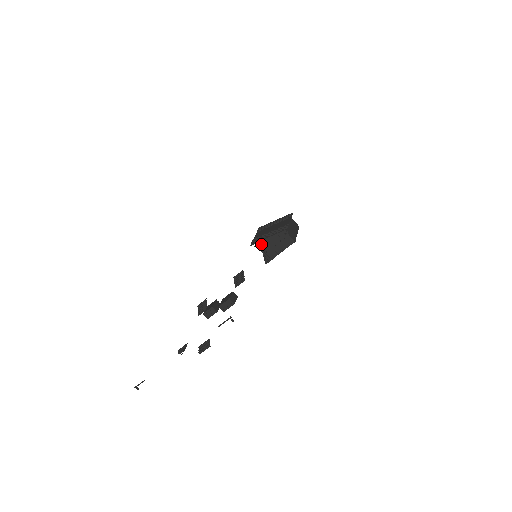
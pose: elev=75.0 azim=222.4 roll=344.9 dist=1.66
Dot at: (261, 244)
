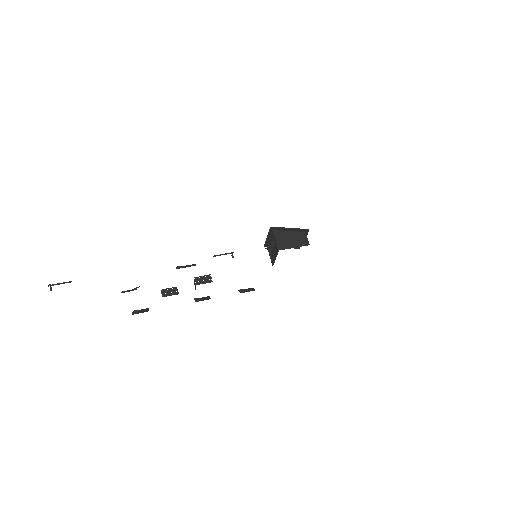
Dot at: (278, 233)
